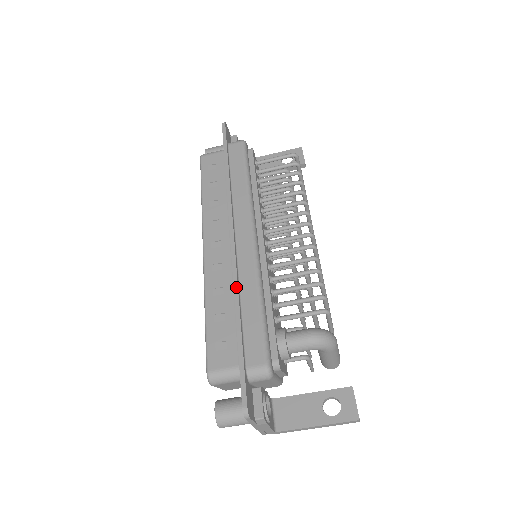
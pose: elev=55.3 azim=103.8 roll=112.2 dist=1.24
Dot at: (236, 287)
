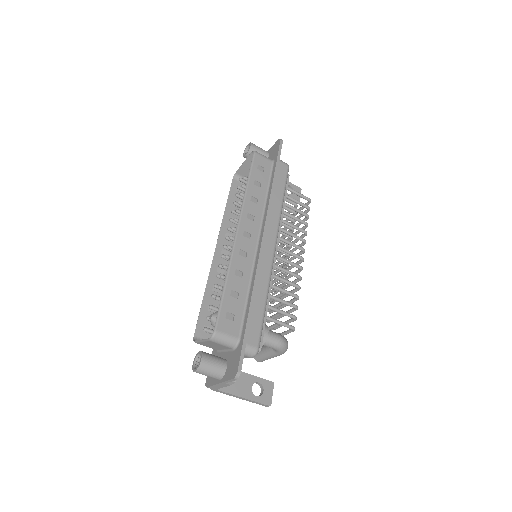
Dot at: (257, 280)
